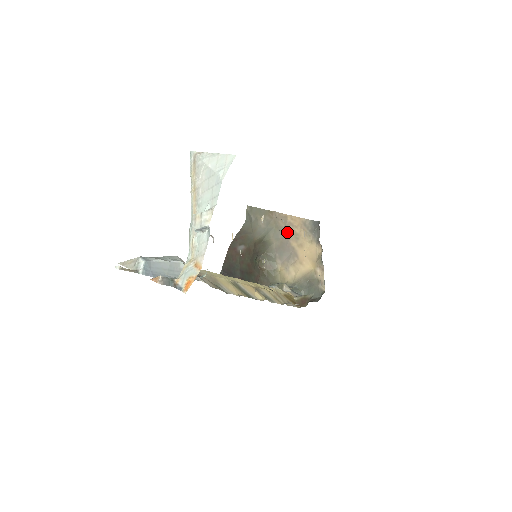
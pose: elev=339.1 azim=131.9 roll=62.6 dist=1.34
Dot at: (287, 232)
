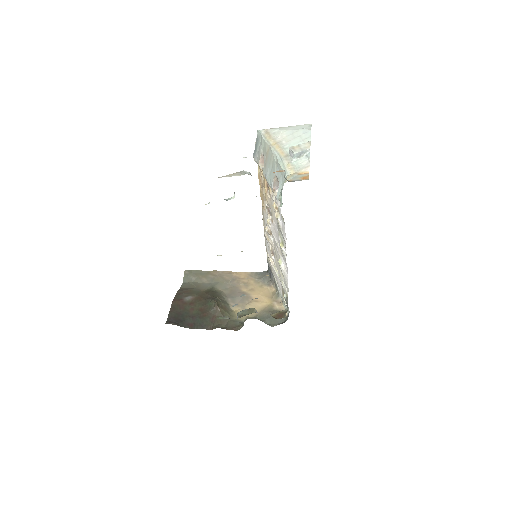
Dot at: (235, 283)
